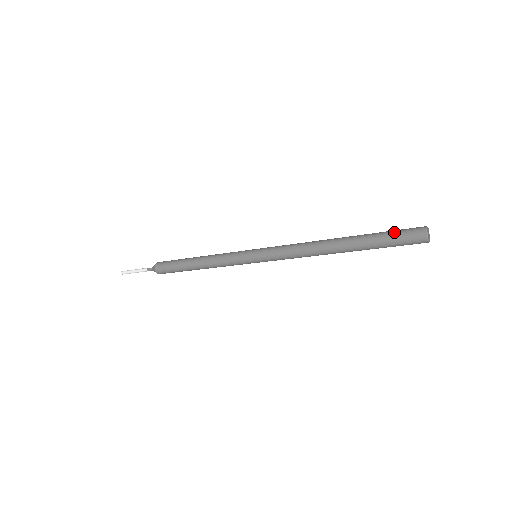
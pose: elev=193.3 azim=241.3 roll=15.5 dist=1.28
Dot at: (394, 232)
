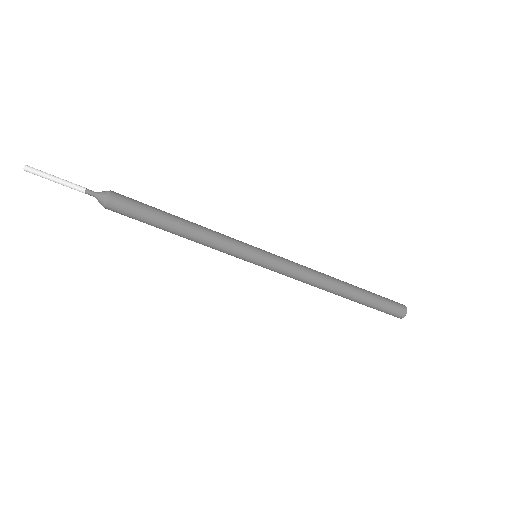
Dot at: occluded
